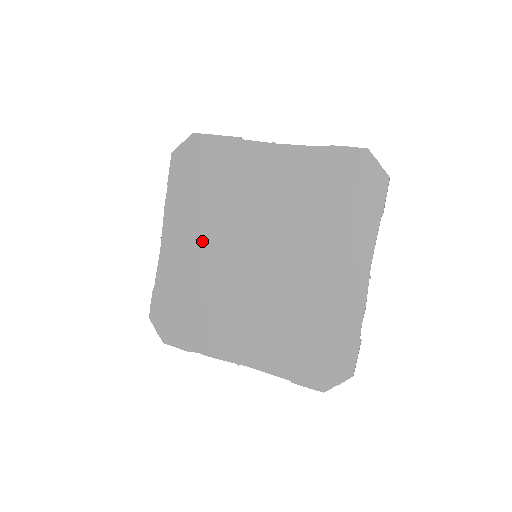
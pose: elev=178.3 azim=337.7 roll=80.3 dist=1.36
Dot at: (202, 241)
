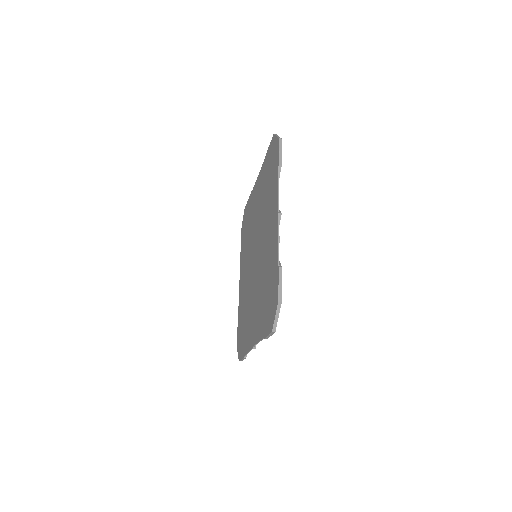
Dot at: (246, 270)
